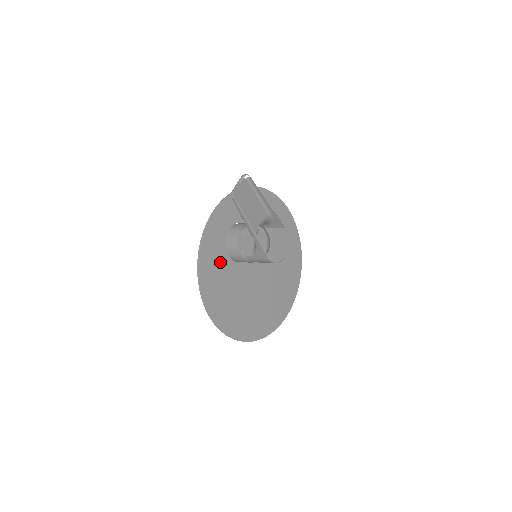
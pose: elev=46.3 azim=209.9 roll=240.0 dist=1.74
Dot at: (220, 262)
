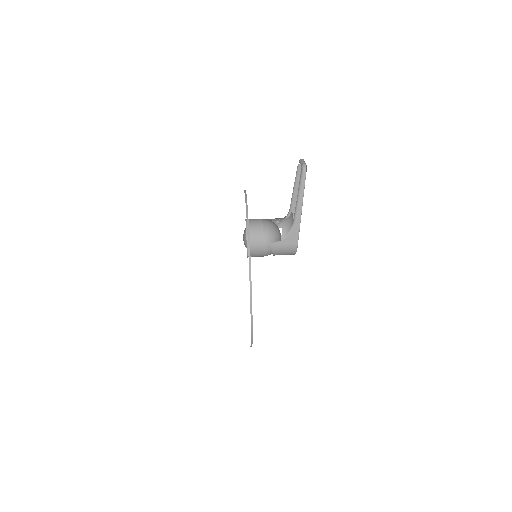
Dot at: occluded
